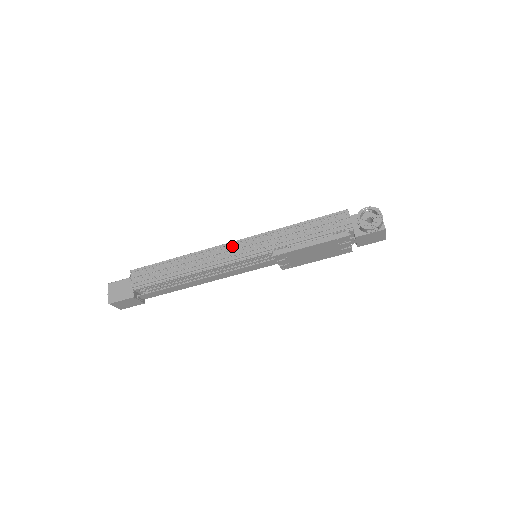
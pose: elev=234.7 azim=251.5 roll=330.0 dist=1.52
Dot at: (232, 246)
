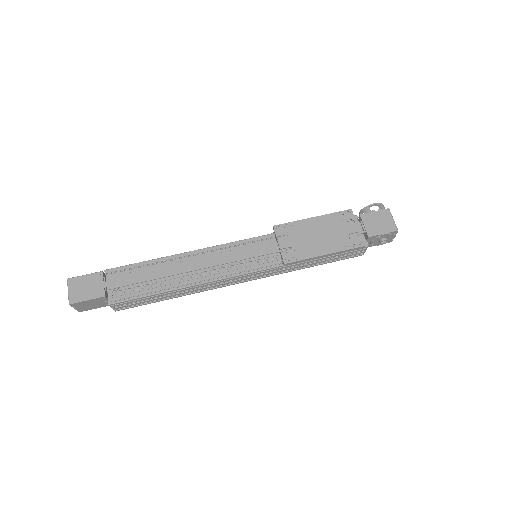
Dot at: occluded
